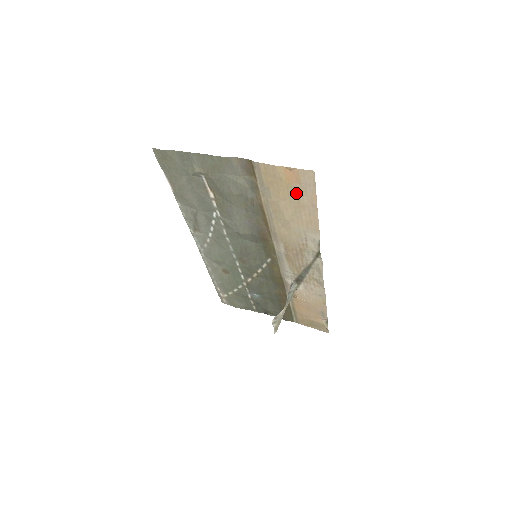
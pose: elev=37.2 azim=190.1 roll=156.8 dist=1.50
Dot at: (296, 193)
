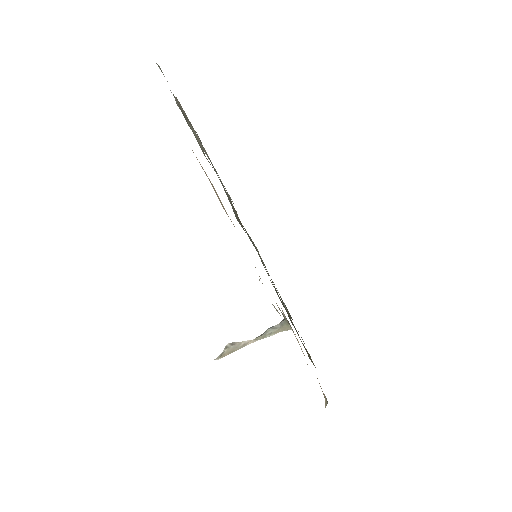
Dot at: occluded
